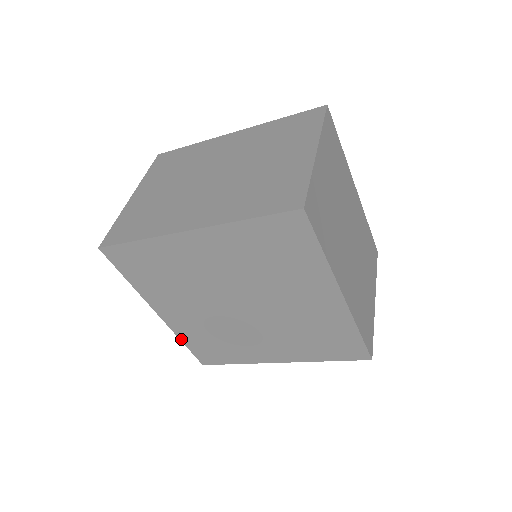
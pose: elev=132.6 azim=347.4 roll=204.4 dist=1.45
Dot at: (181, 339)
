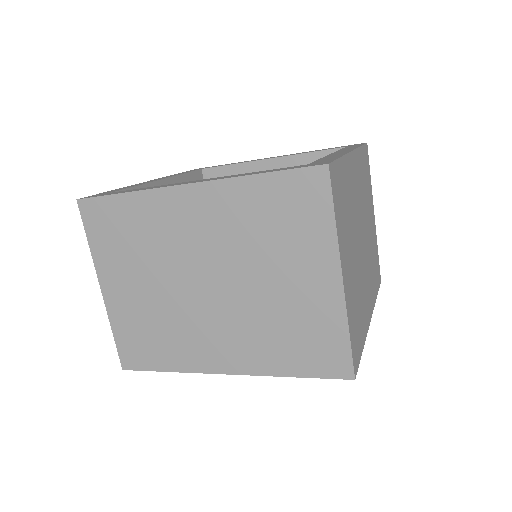
Dot at: occluded
